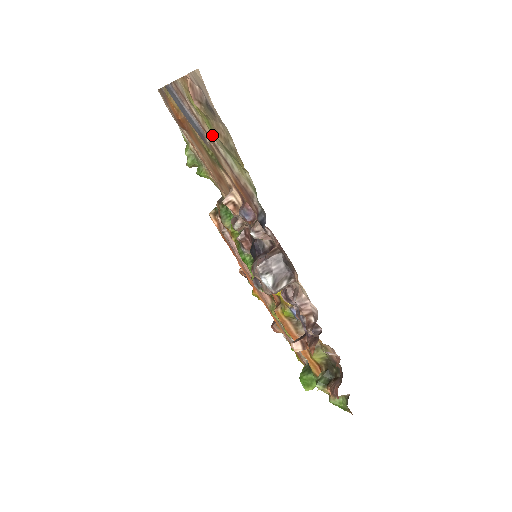
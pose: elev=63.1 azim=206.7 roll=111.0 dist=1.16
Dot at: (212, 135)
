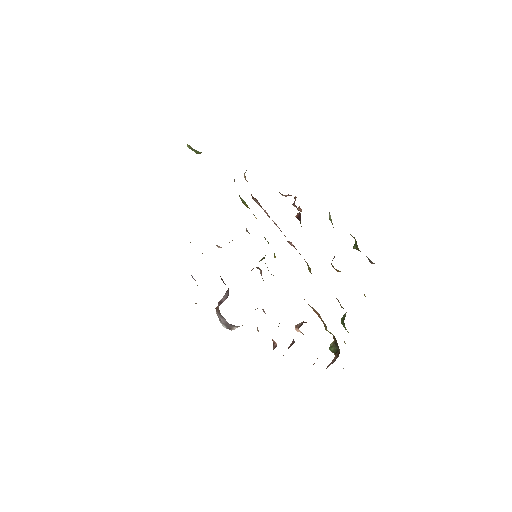
Dot at: occluded
